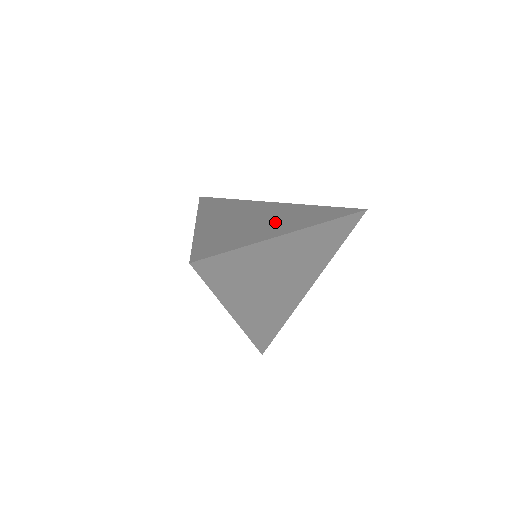
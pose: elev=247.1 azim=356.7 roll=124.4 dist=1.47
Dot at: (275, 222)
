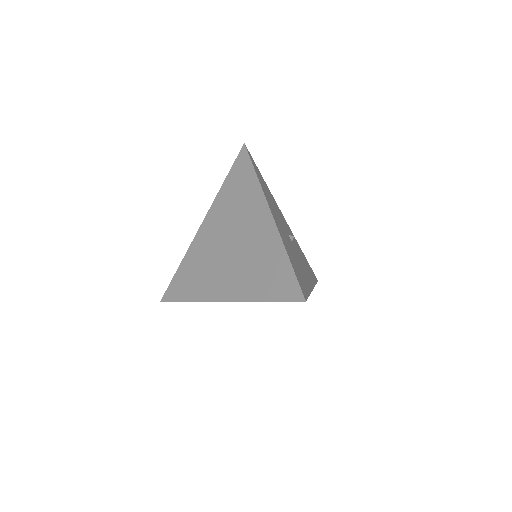
Dot at: (232, 269)
